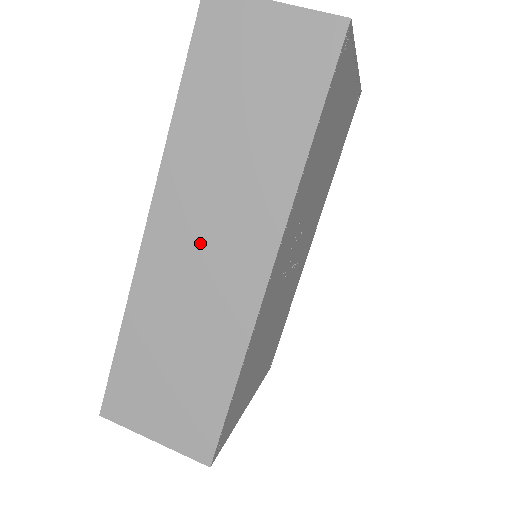
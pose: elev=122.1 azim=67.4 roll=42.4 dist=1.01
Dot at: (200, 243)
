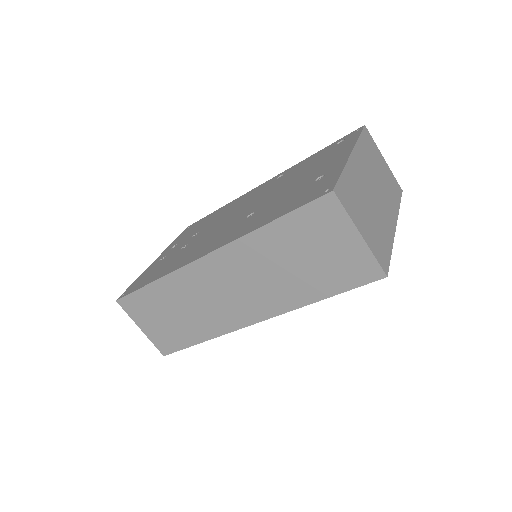
Dot at: (227, 287)
